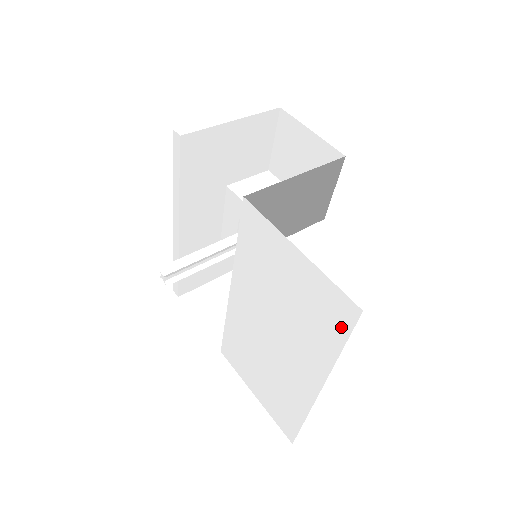
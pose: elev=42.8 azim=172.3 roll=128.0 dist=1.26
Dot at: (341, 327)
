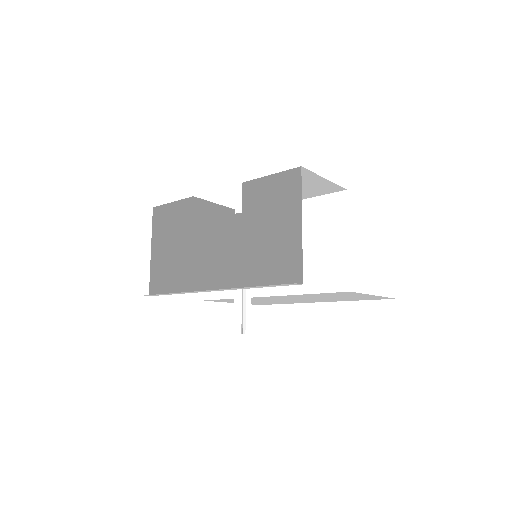
Dot at: (373, 299)
